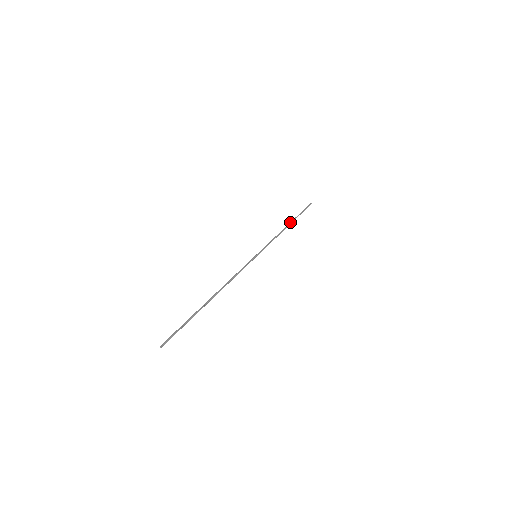
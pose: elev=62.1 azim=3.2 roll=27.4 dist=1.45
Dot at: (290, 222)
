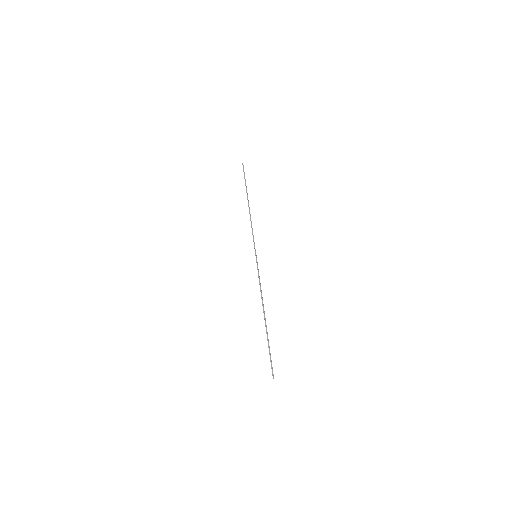
Dot at: occluded
